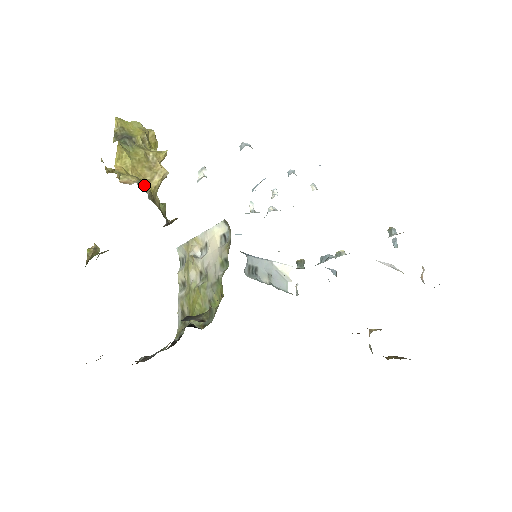
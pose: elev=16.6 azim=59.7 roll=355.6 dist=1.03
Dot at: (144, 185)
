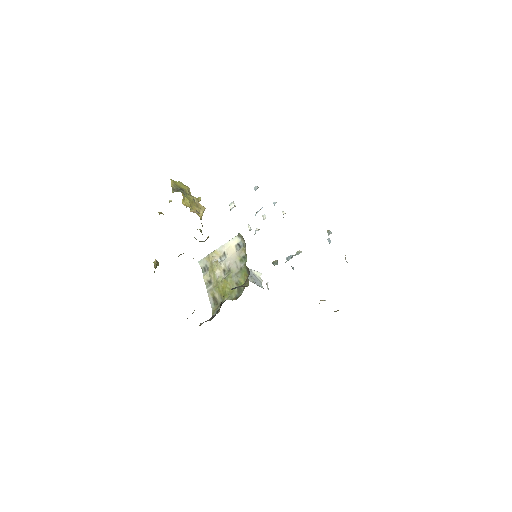
Dot at: occluded
